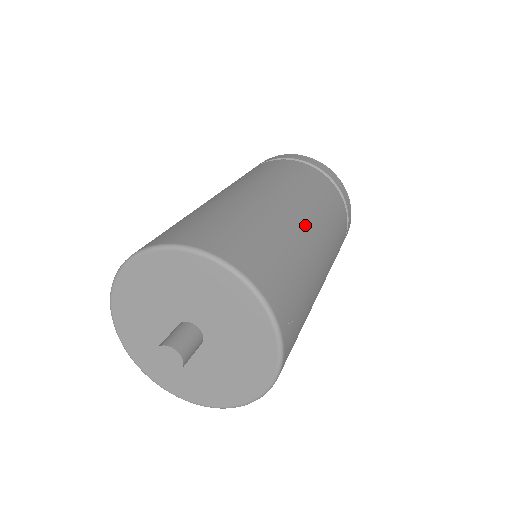
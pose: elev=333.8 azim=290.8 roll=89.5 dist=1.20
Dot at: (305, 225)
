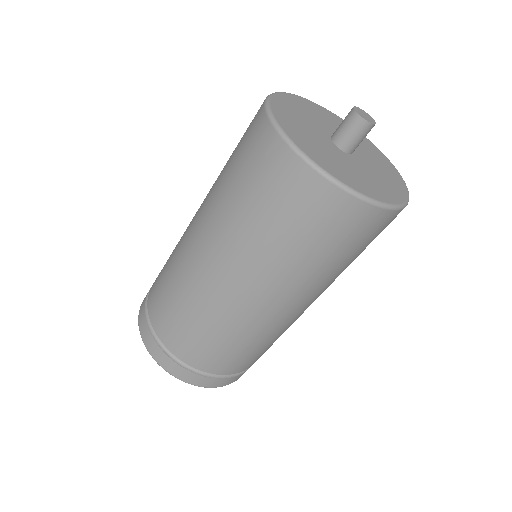
Dot at: occluded
